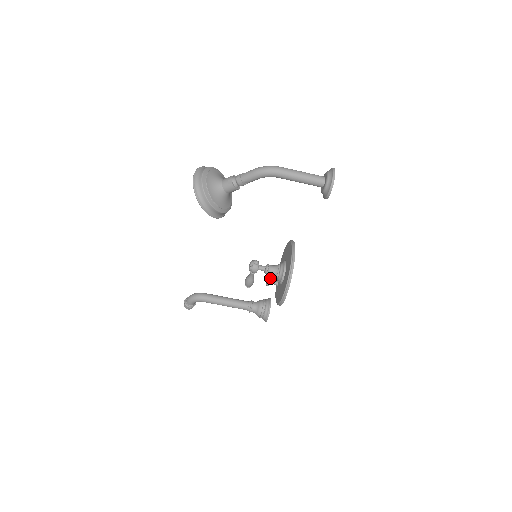
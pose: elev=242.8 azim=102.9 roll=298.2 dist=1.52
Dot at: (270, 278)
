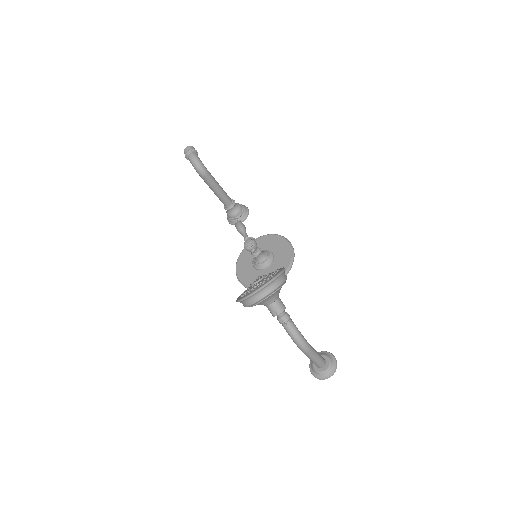
Dot at: occluded
